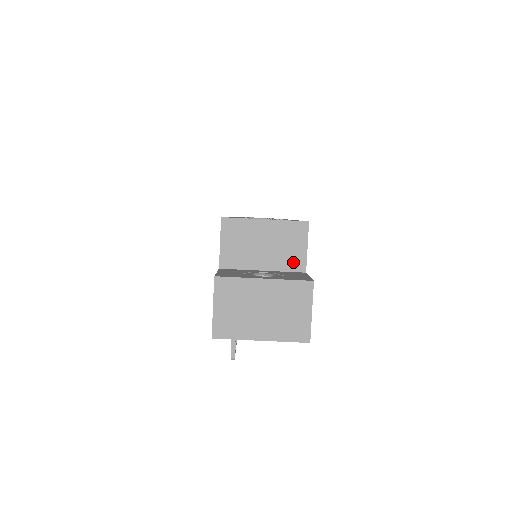
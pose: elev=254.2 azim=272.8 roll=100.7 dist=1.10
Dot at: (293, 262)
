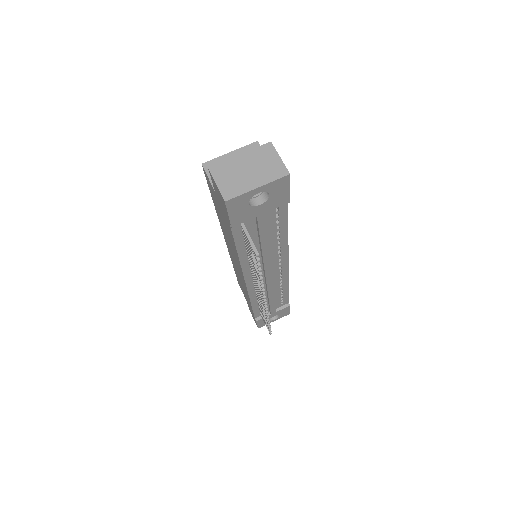
Dot at: occluded
